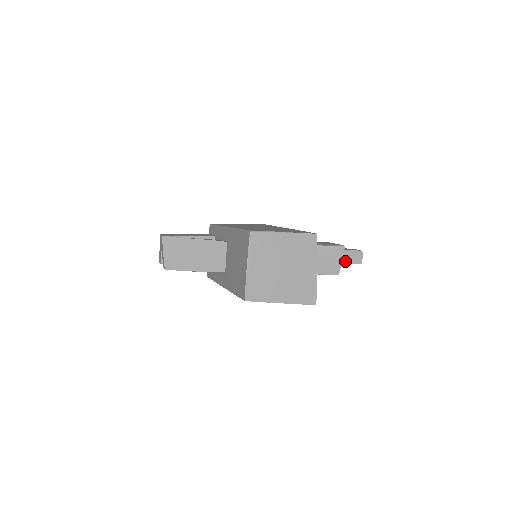
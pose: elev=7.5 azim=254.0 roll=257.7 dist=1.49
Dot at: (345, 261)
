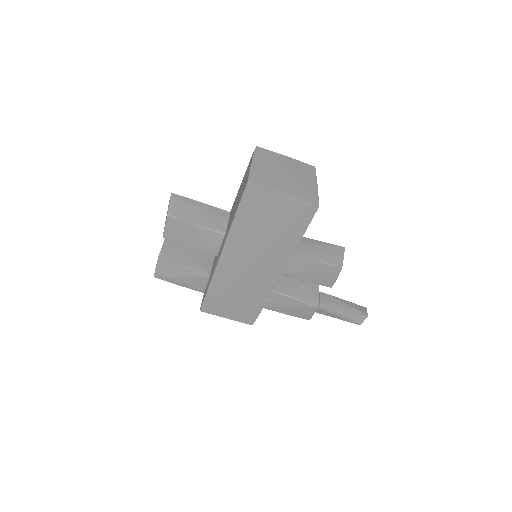
Dot at: (349, 309)
